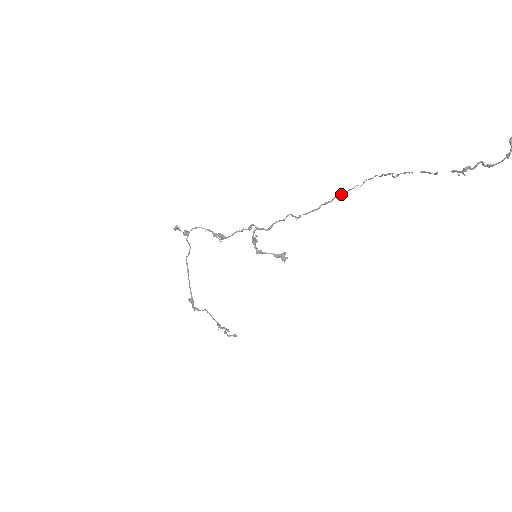
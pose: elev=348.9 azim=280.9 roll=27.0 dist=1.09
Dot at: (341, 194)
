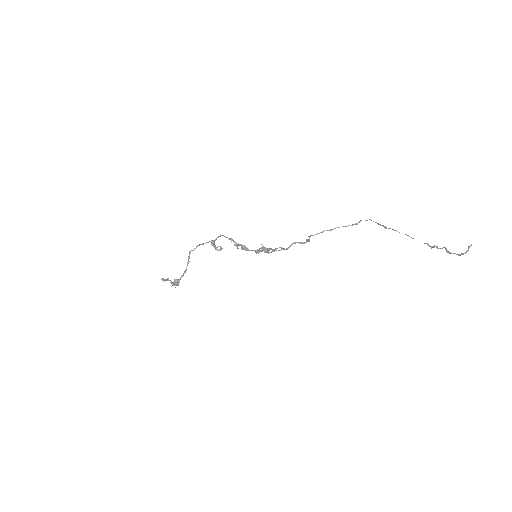
Dot at: (343, 226)
